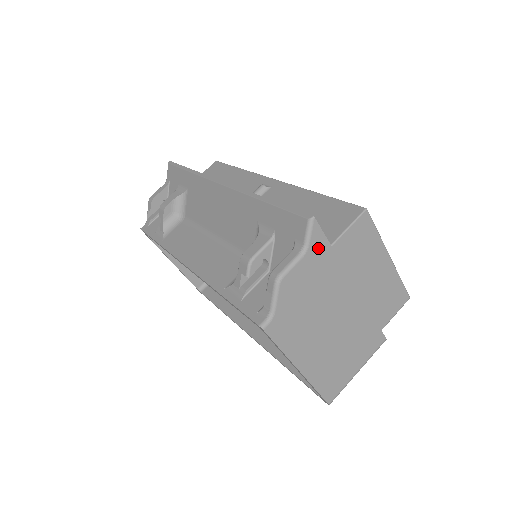
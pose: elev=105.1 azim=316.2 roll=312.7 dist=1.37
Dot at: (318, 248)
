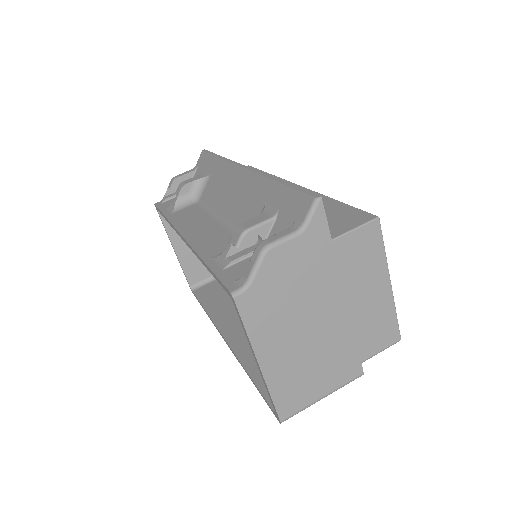
Dot at: (316, 233)
